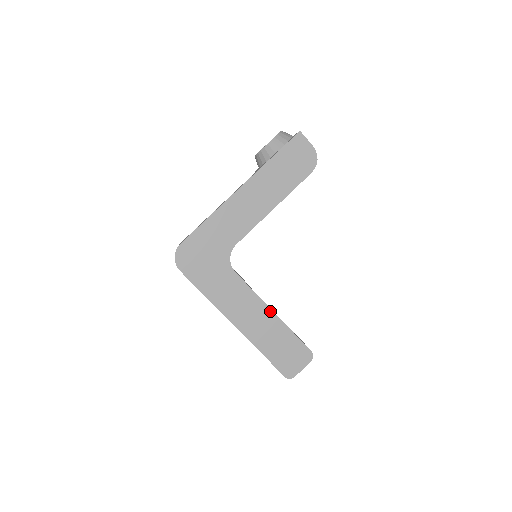
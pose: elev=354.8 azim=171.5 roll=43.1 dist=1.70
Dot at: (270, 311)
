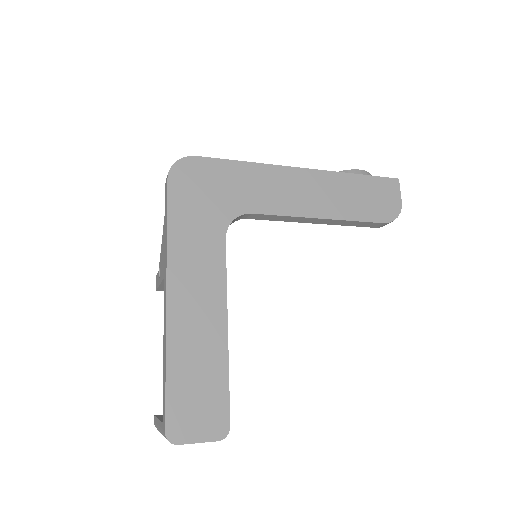
Dot at: (224, 322)
